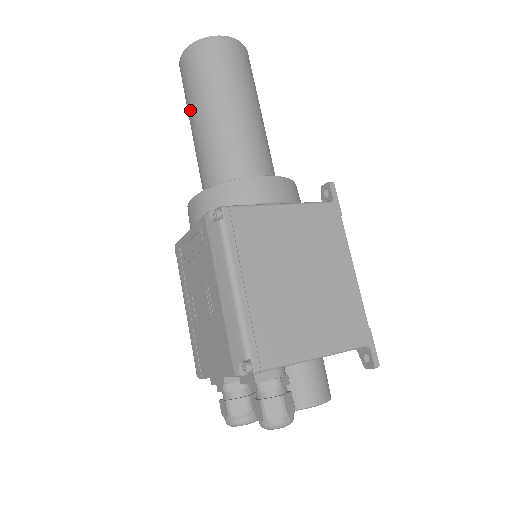
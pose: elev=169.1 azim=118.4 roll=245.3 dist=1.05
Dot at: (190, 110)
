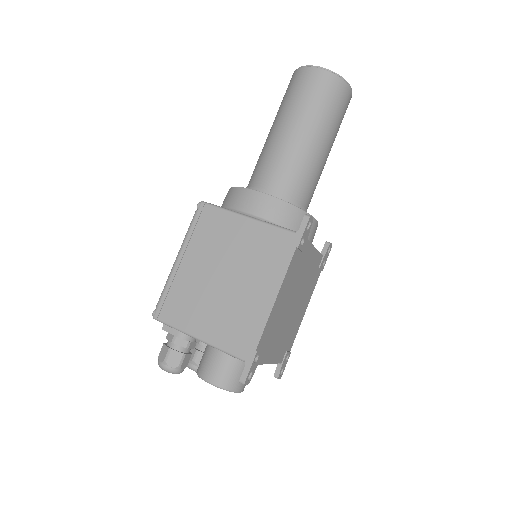
Dot at: occluded
